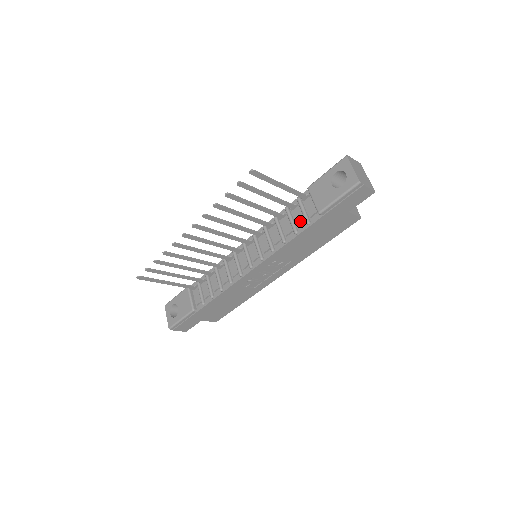
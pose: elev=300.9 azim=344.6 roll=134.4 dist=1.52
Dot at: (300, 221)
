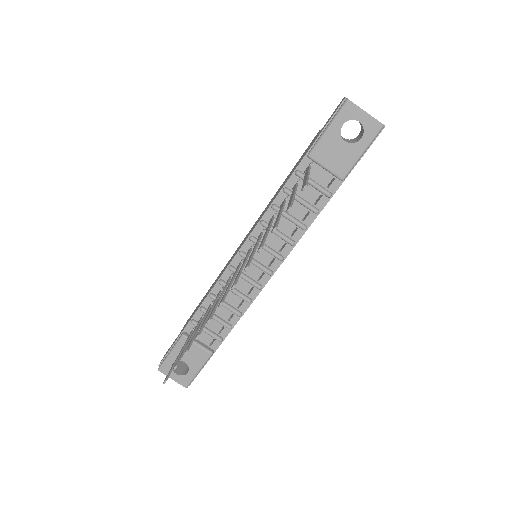
Dot at: (314, 197)
